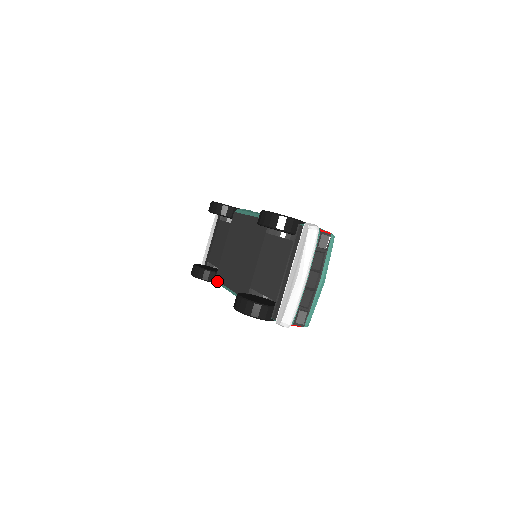
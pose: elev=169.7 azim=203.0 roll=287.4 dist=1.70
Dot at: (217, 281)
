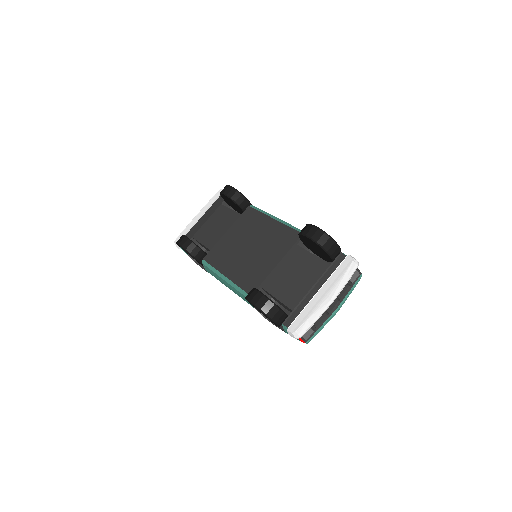
Dot at: (205, 262)
